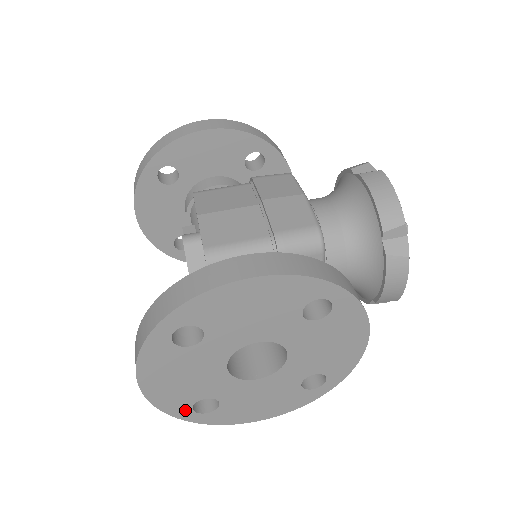
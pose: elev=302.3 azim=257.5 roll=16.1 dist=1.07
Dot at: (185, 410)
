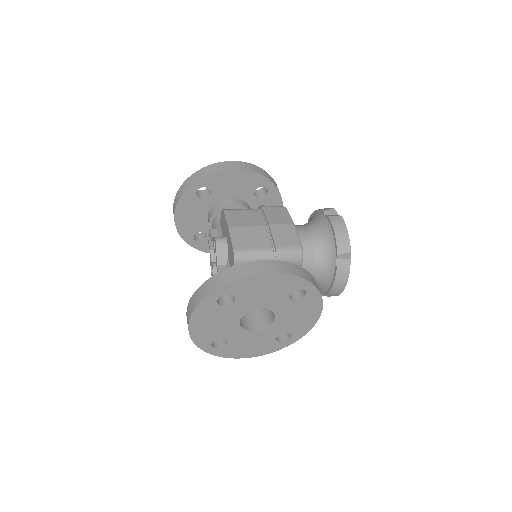
Dot at: (207, 344)
